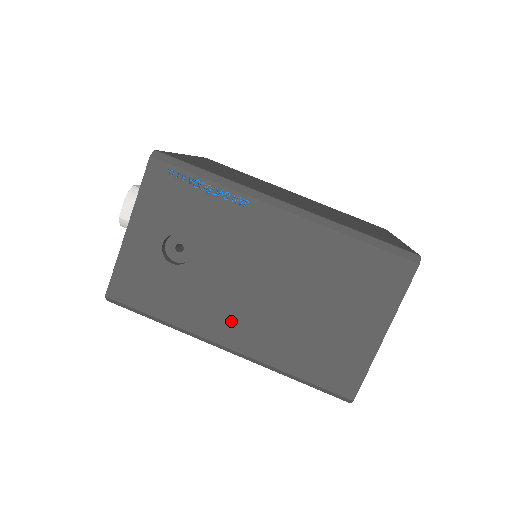
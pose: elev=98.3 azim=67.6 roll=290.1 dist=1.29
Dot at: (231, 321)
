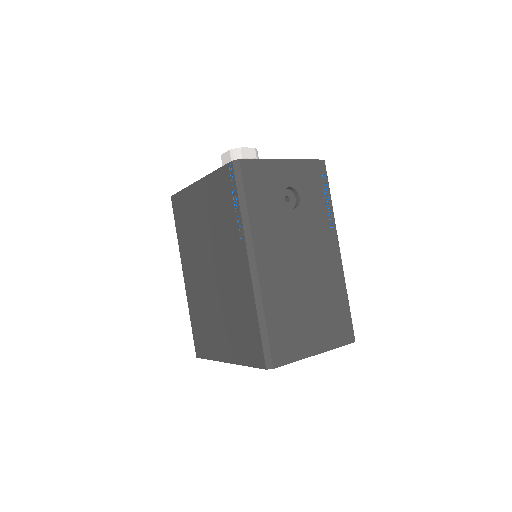
Dot at: (273, 256)
